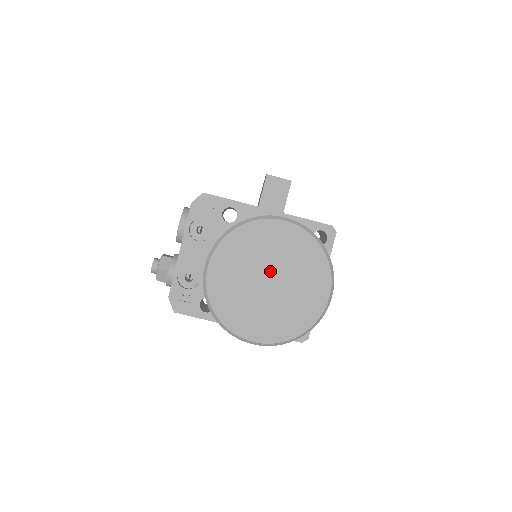
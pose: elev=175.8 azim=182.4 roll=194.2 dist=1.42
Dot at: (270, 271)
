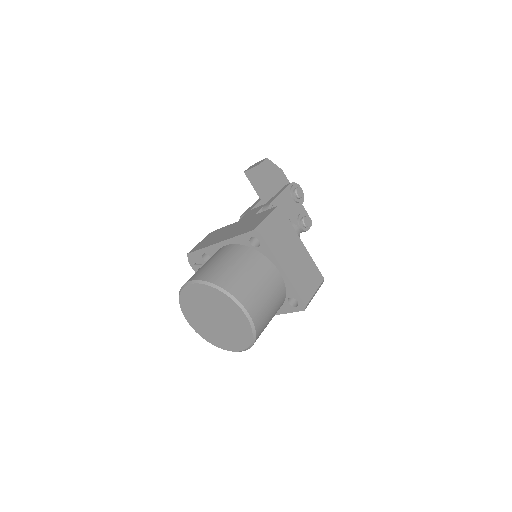
Dot at: (210, 313)
